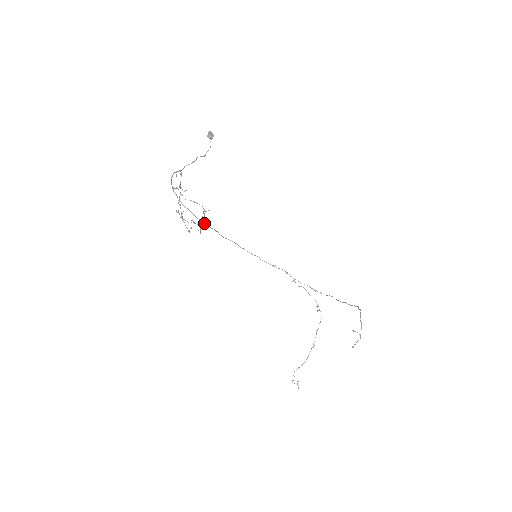
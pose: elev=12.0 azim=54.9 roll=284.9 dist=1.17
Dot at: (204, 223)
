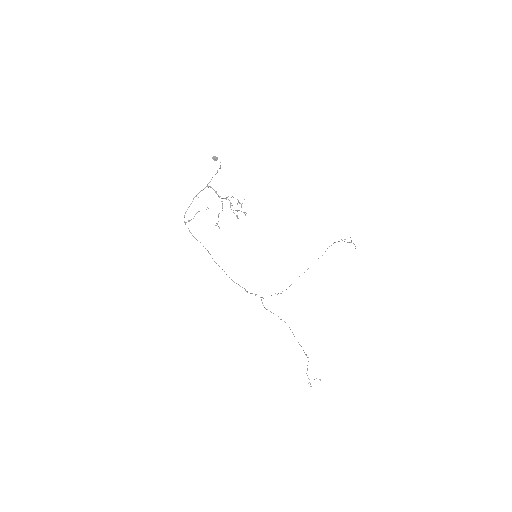
Dot at: occluded
